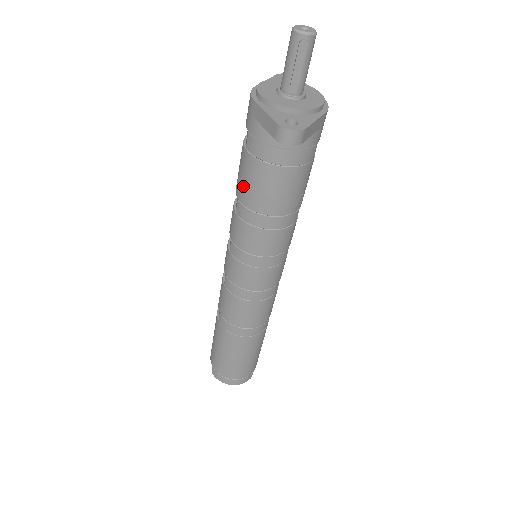
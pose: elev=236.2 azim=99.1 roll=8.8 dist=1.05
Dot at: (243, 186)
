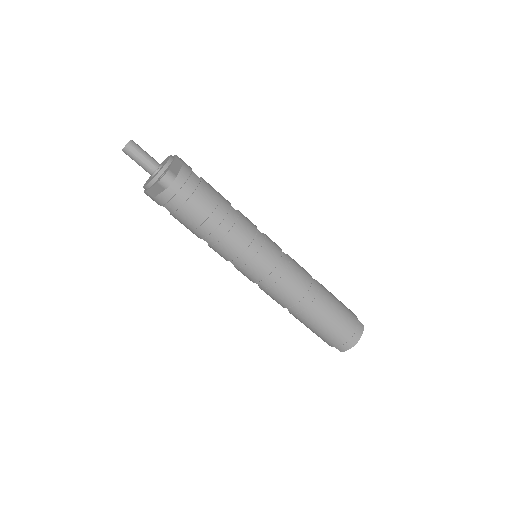
Dot at: (194, 229)
